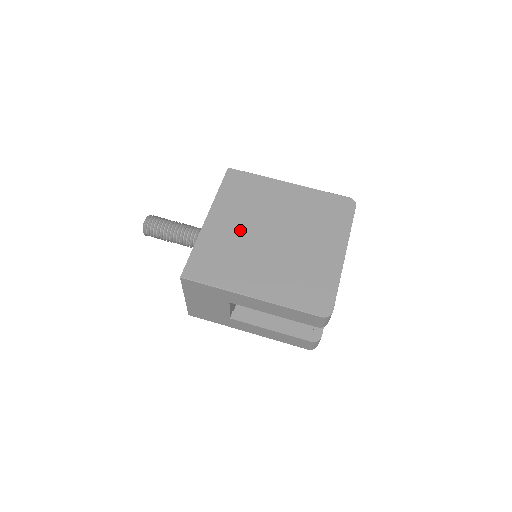
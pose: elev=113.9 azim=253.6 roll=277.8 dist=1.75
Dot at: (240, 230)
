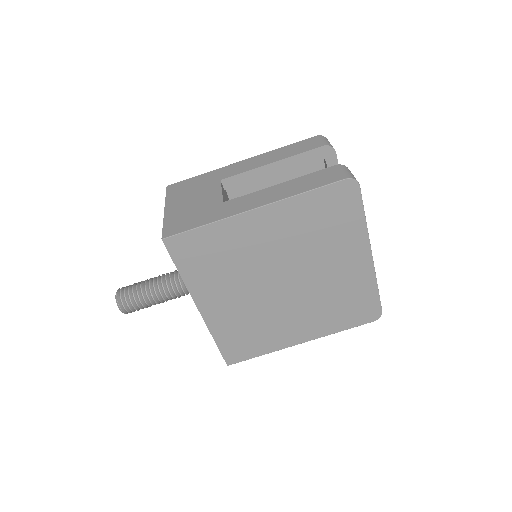
Dot at: (244, 300)
